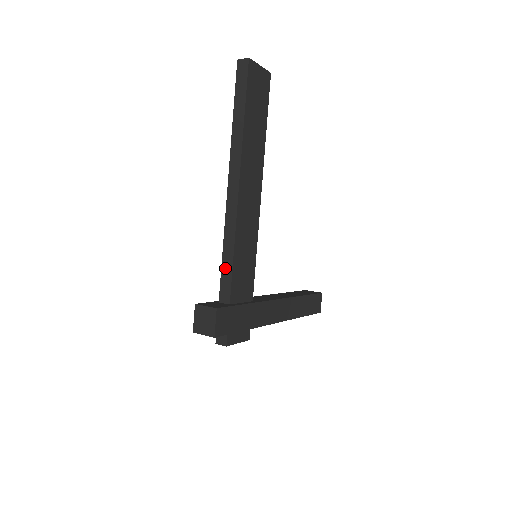
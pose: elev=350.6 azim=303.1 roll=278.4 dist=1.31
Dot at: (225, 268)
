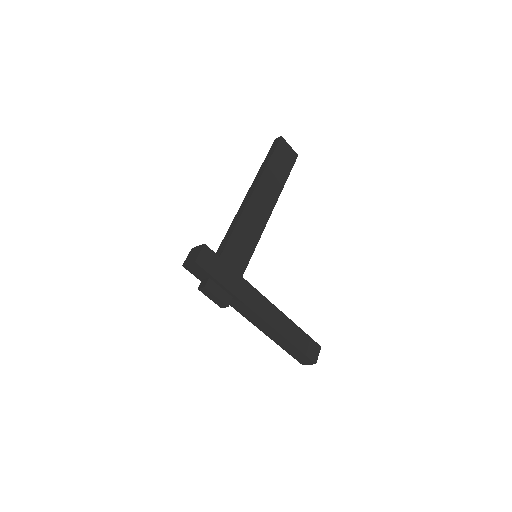
Dot at: (225, 239)
